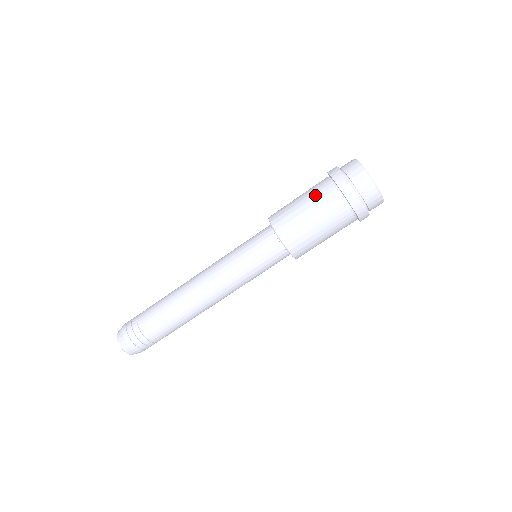
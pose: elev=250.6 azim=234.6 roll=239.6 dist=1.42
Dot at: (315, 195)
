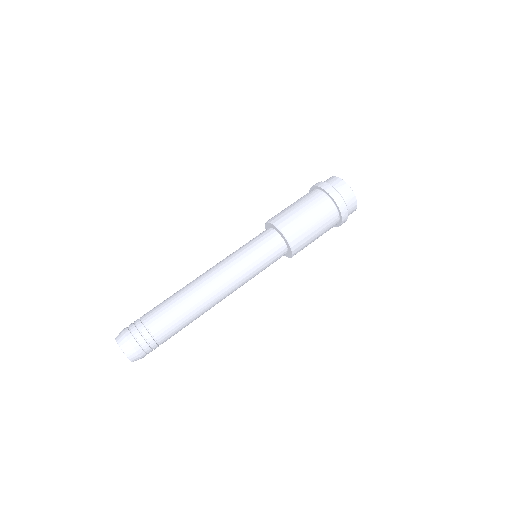
Dot at: occluded
